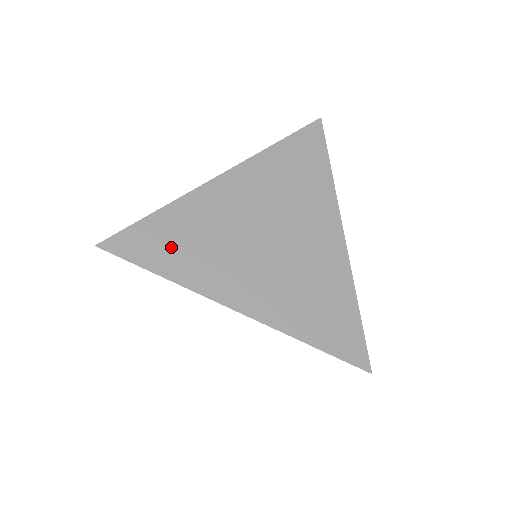
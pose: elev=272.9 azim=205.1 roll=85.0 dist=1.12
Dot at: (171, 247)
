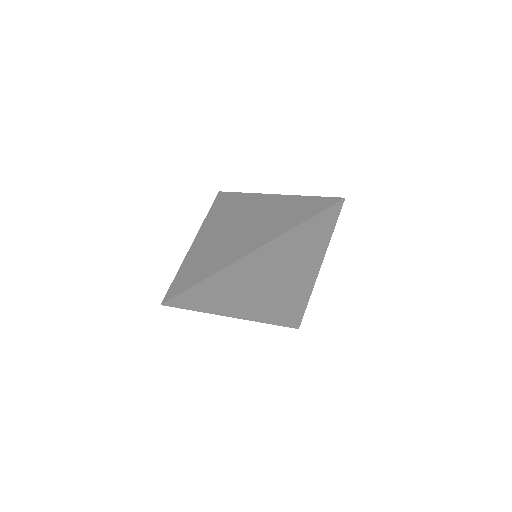
Dot at: (209, 297)
